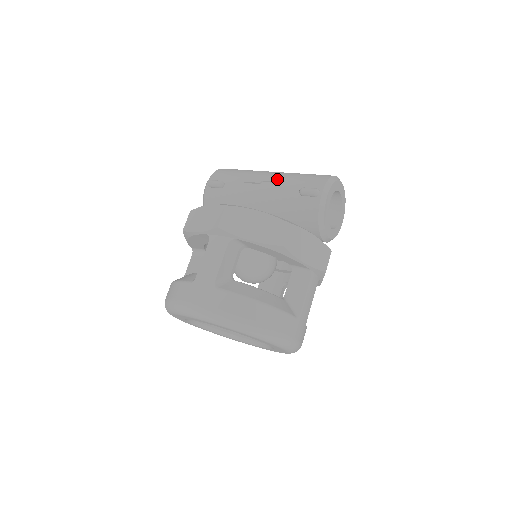
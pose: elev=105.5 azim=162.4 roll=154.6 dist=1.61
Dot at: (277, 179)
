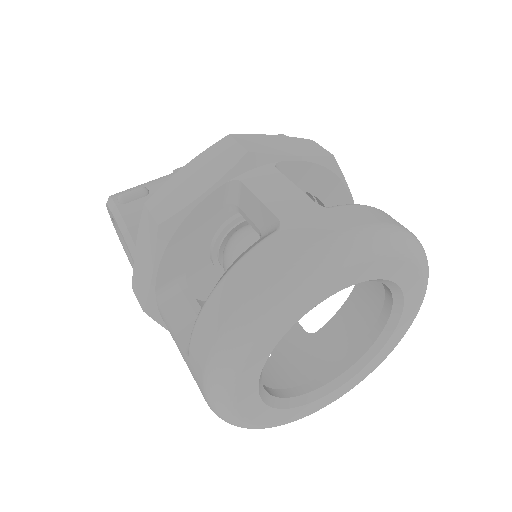
Dot at: occluded
